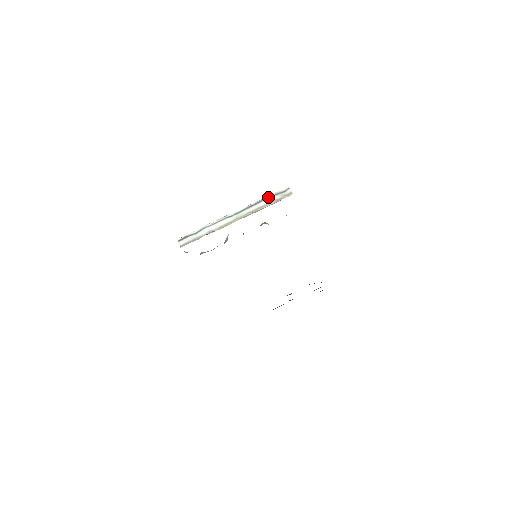
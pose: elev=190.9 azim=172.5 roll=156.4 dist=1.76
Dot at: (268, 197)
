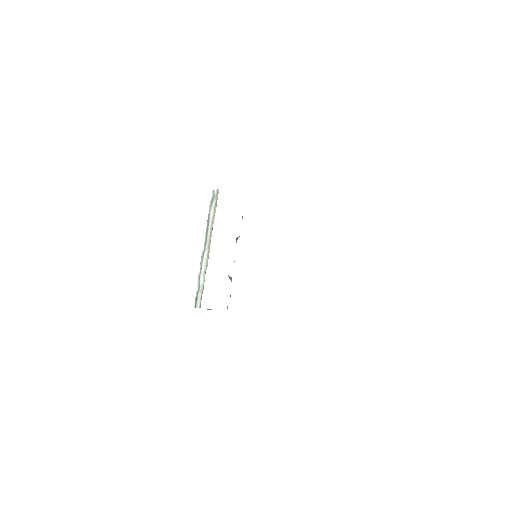
Dot at: (209, 211)
